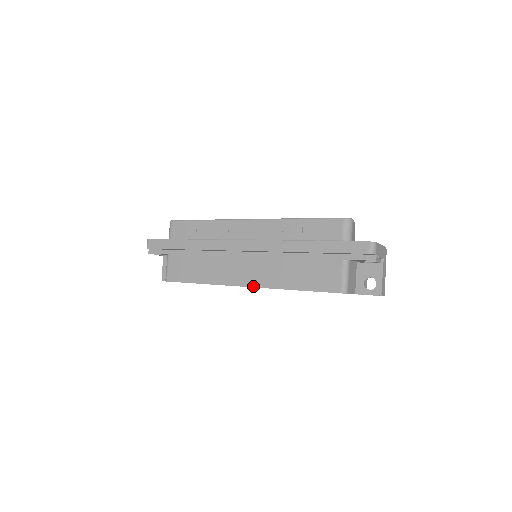
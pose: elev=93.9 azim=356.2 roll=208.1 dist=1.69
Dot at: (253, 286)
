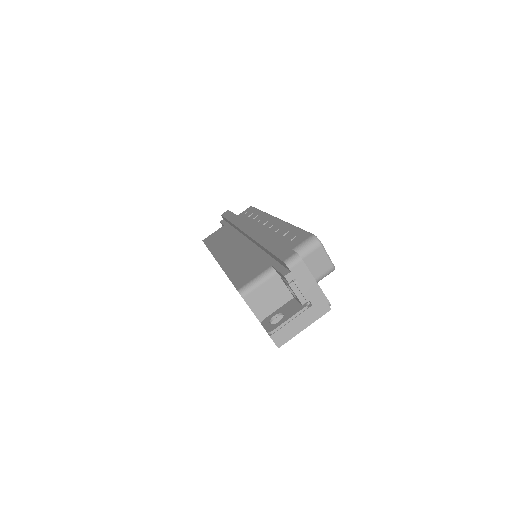
Dot at: (218, 261)
